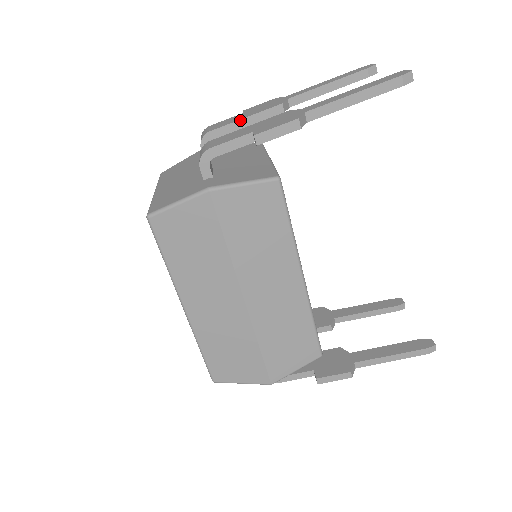
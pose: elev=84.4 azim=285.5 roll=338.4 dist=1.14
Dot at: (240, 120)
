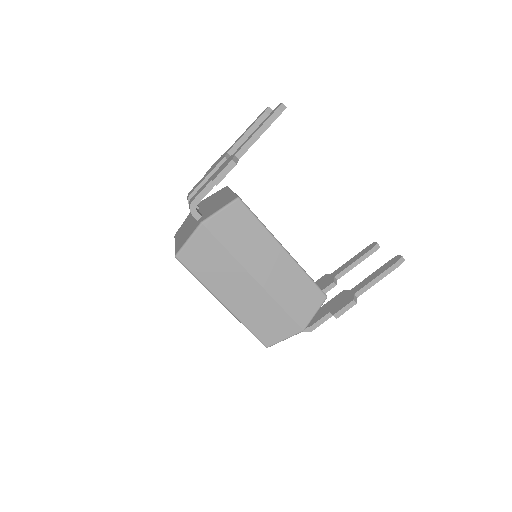
Dot at: (205, 179)
